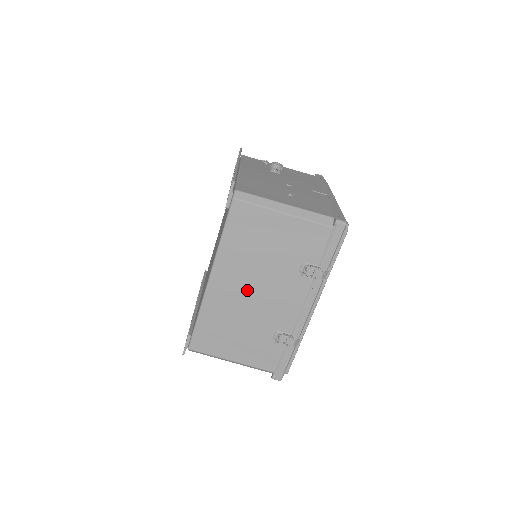
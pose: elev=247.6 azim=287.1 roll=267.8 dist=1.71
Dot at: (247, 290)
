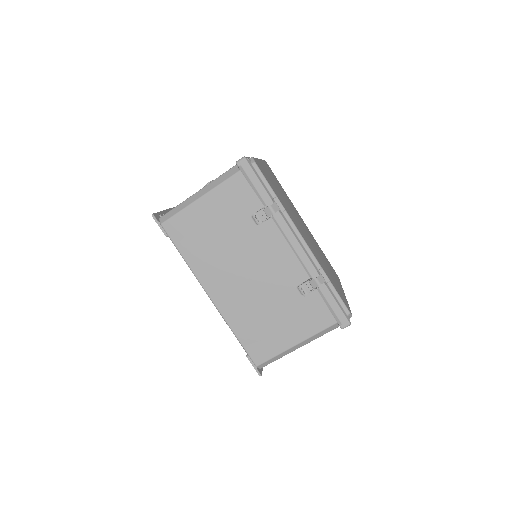
Dot at: (241, 277)
